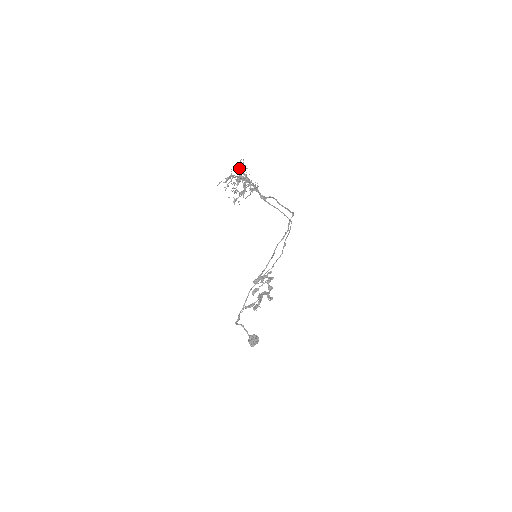
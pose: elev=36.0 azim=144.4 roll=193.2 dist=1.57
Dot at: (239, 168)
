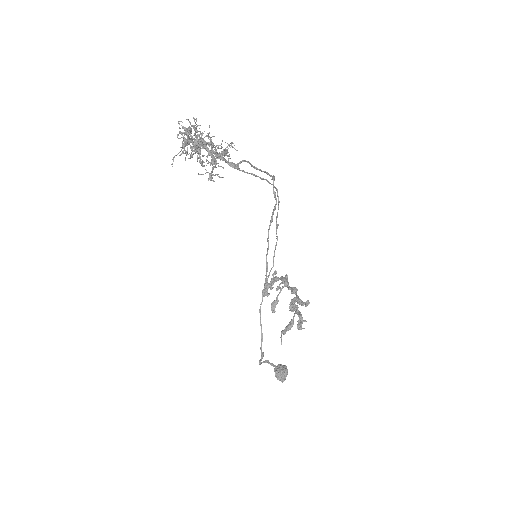
Dot at: (191, 126)
